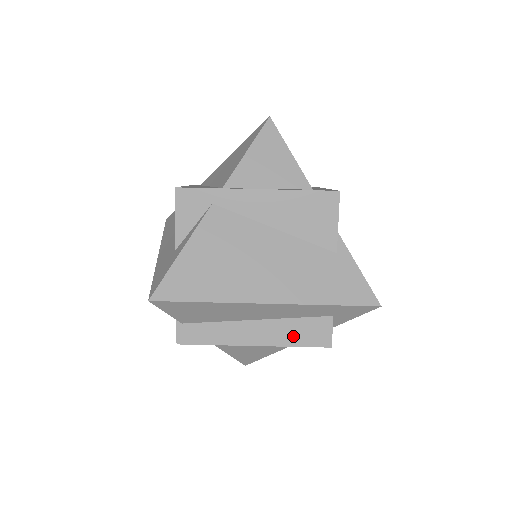
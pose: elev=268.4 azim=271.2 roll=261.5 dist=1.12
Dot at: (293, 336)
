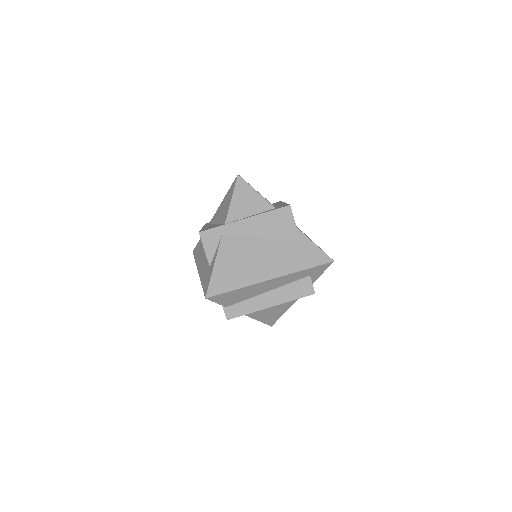
Dot at: (291, 294)
